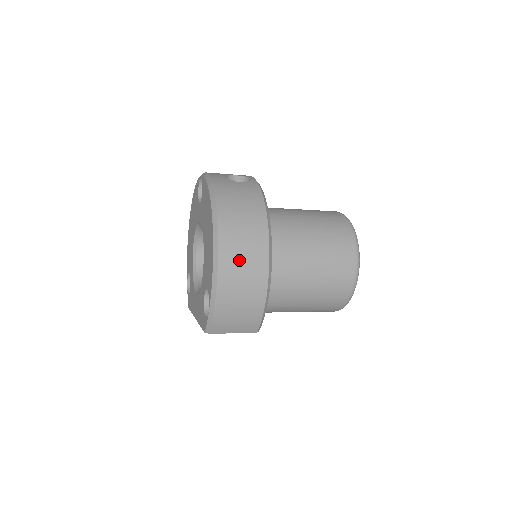
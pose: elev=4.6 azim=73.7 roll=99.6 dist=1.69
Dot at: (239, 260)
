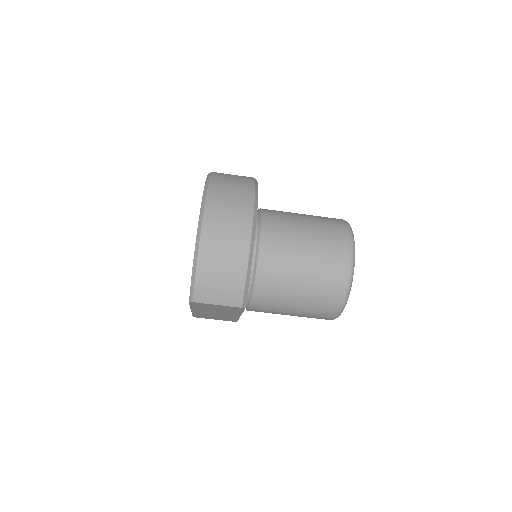
Dot at: (223, 223)
